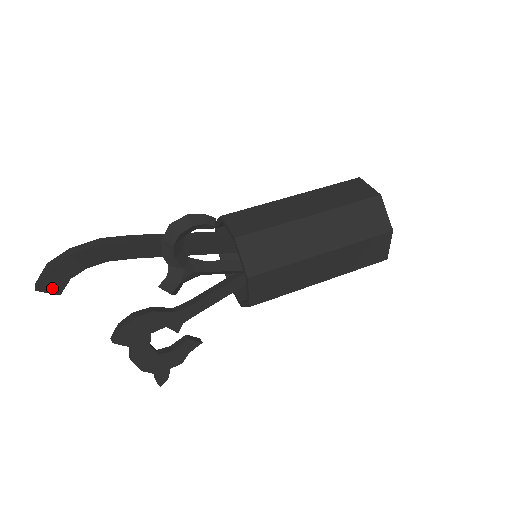
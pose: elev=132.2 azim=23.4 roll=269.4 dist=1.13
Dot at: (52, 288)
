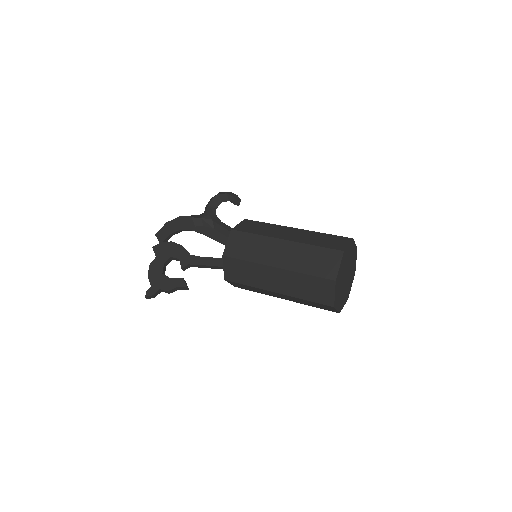
Dot at: (161, 237)
